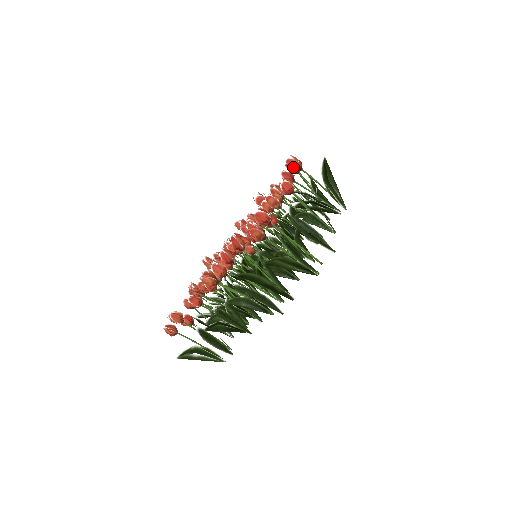
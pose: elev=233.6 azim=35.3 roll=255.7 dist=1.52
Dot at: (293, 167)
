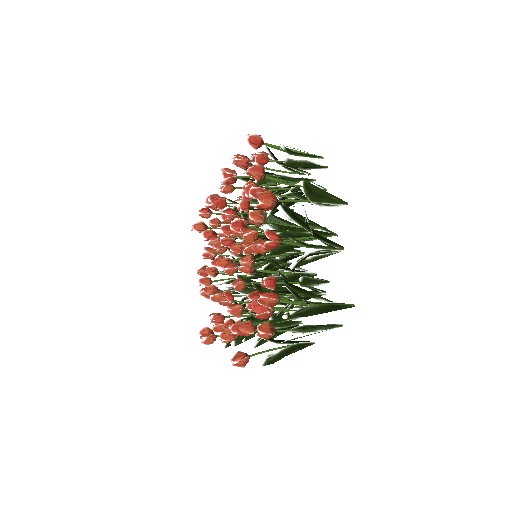
Dot at: (267, 210)
